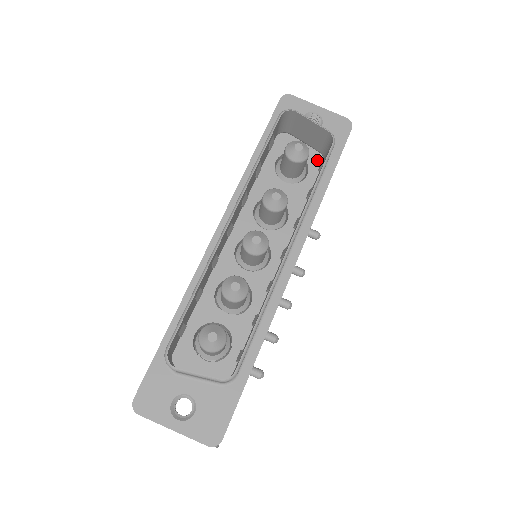
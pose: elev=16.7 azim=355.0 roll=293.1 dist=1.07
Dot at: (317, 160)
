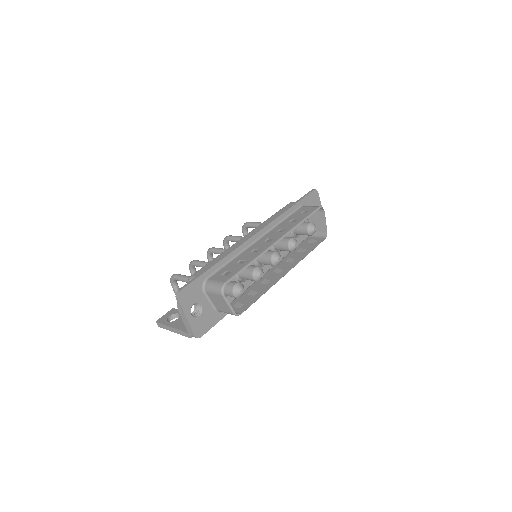
Dot at: occluded
